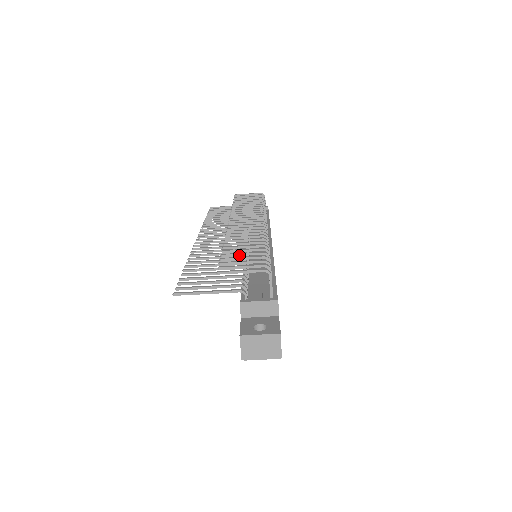
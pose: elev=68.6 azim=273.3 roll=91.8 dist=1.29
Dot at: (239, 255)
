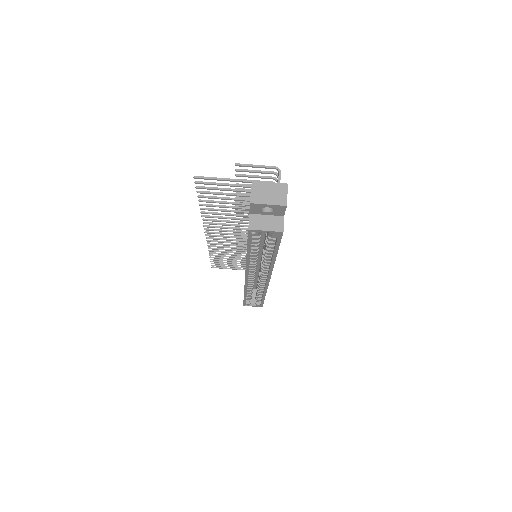
Dot at: occluded
